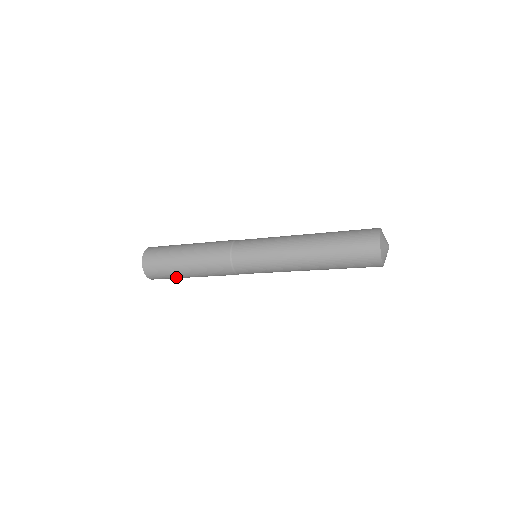
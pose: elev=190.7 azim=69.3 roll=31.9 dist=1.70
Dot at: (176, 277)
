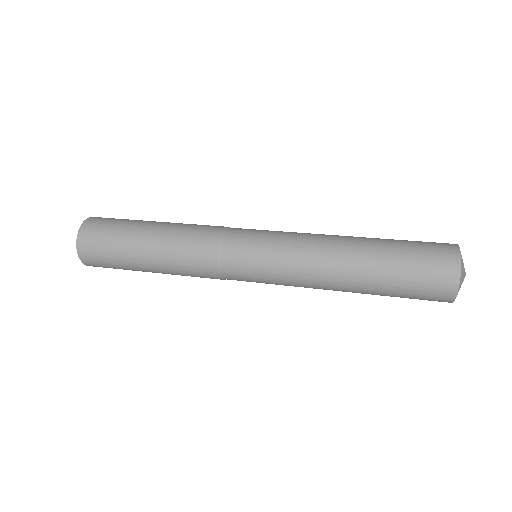
Dot at: occluded
